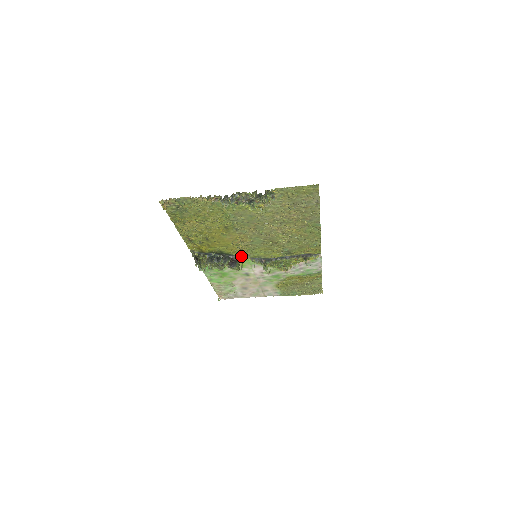
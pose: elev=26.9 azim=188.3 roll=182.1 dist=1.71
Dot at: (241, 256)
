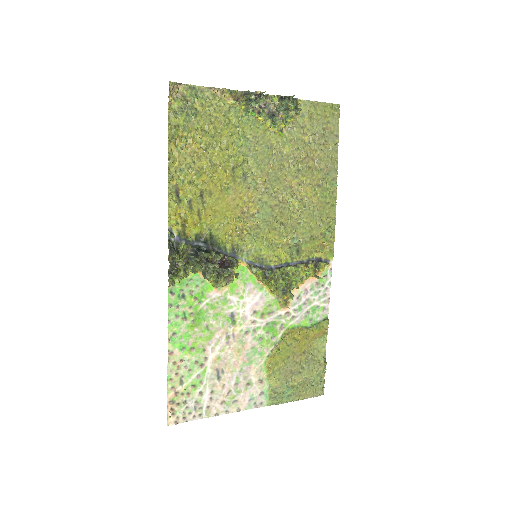
Dot at: (236, 256)
